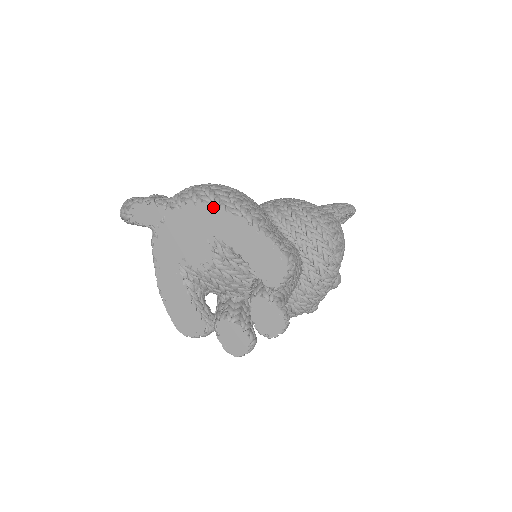
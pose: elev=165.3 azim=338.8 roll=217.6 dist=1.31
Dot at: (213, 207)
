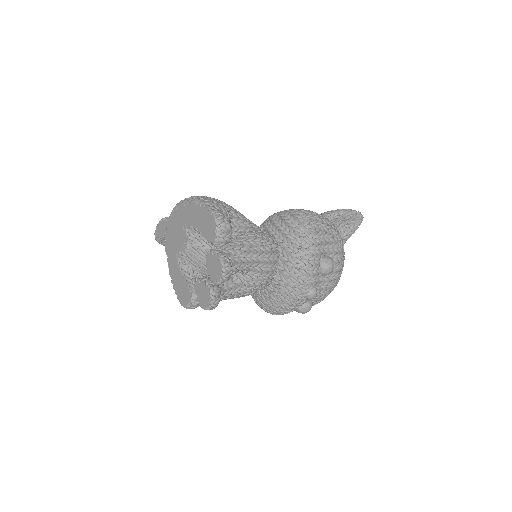
Dot at: (183, 205)
